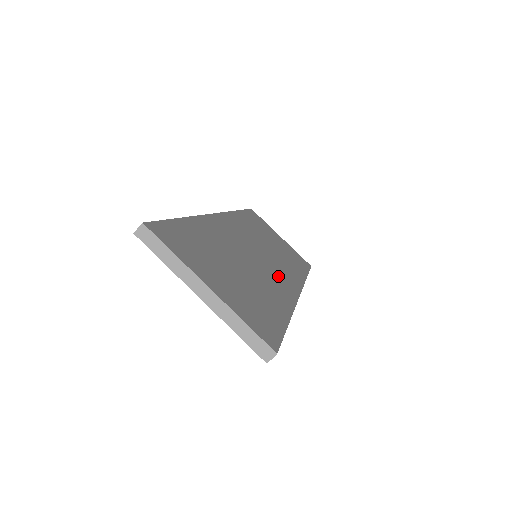
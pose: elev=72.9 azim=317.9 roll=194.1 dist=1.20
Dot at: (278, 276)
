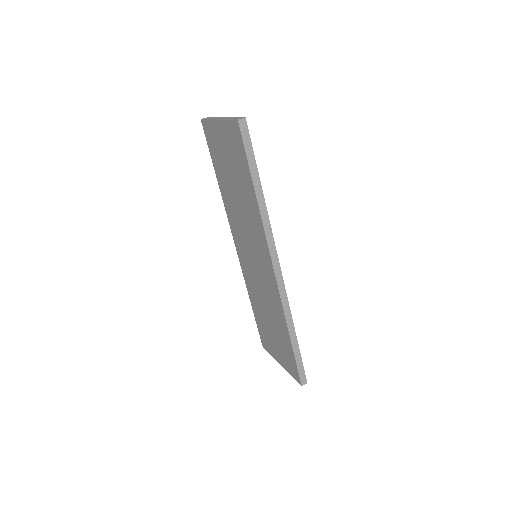
Dot at: occluded
